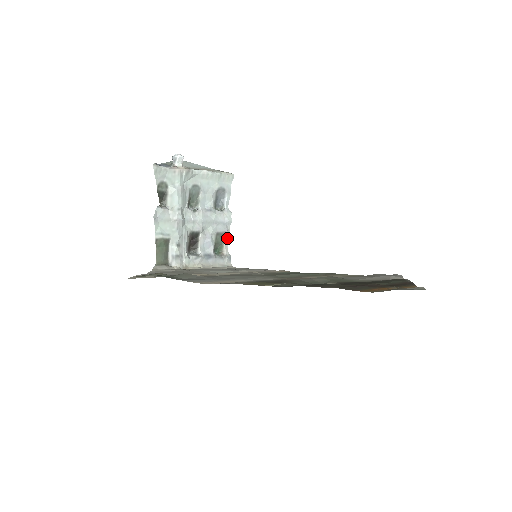
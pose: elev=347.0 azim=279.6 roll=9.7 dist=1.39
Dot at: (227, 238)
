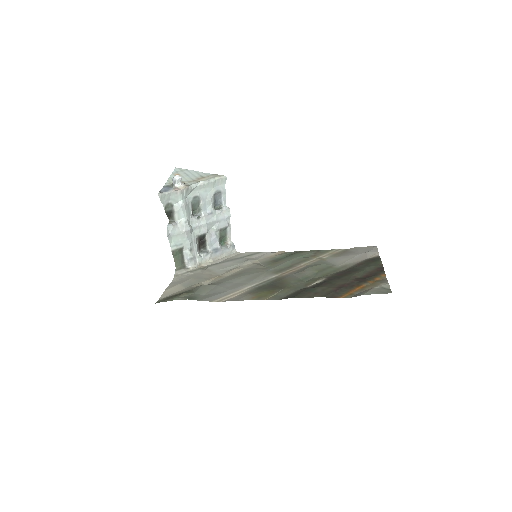
Dot at: (229, 230)
